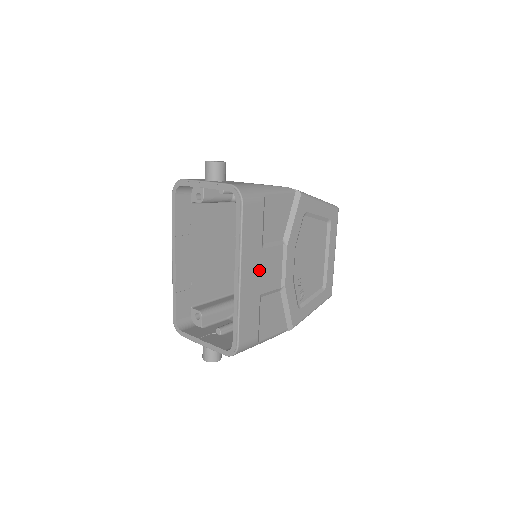
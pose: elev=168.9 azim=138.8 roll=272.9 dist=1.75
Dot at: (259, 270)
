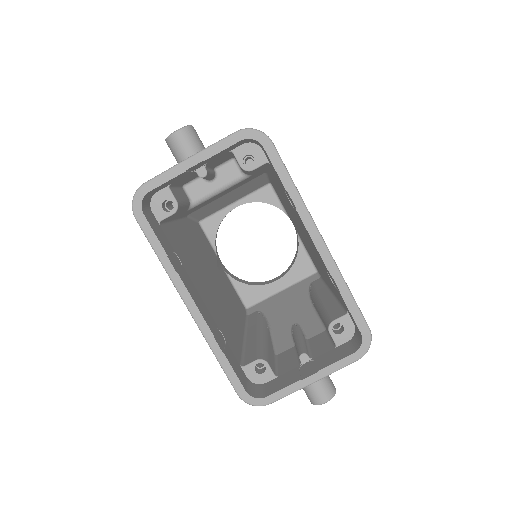
Dot at: occluded
